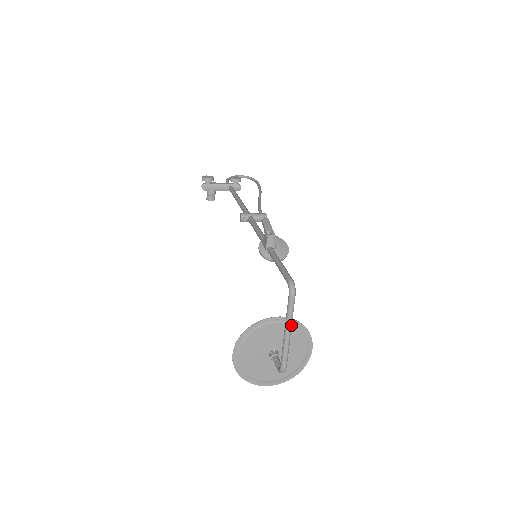
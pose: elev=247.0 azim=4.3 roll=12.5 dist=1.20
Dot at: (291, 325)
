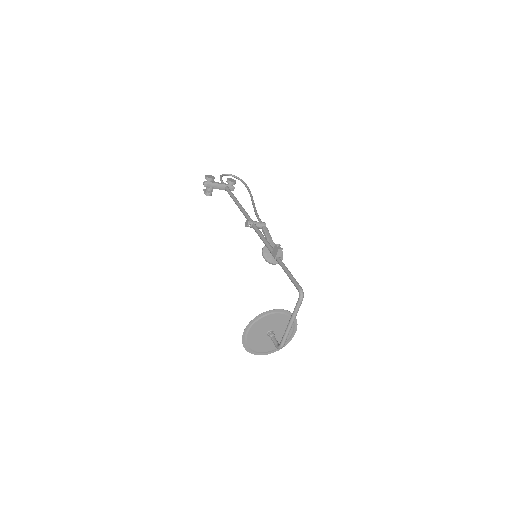
Dot at: occluded
